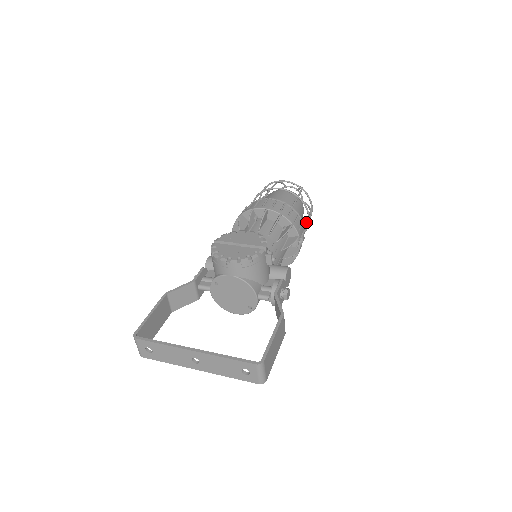
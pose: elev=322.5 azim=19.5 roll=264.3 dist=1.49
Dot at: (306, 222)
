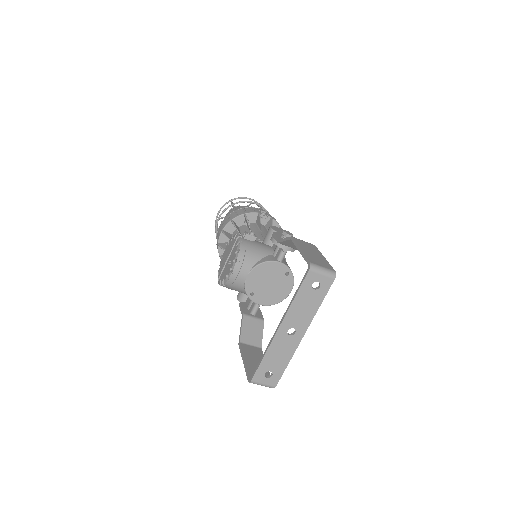
Dot at: occluded
